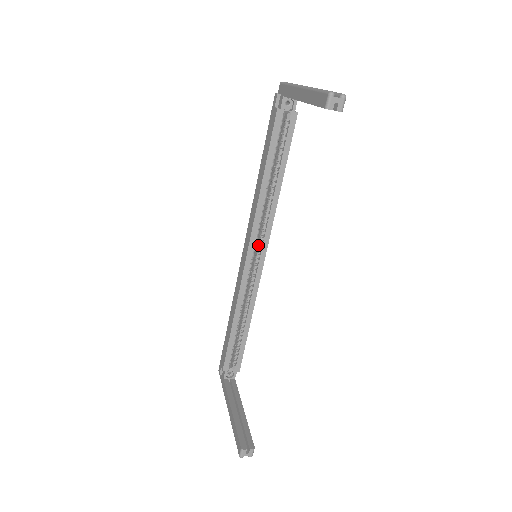
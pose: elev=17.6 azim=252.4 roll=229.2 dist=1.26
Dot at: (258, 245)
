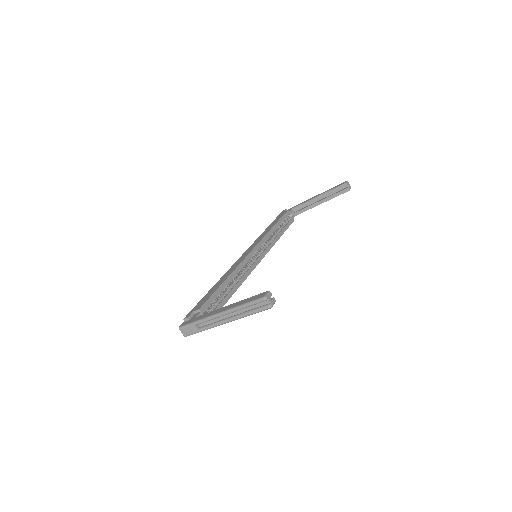
Dot at: (257, 254)
